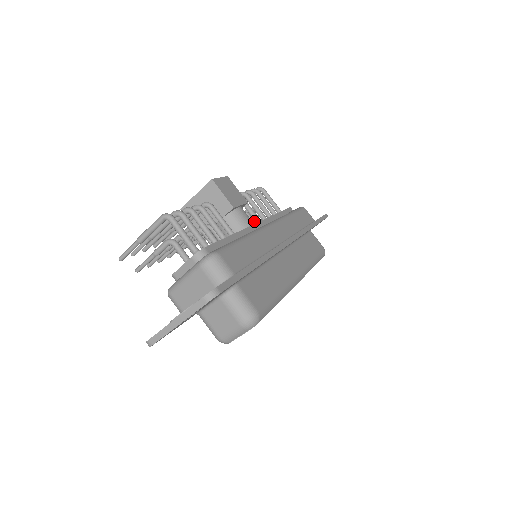
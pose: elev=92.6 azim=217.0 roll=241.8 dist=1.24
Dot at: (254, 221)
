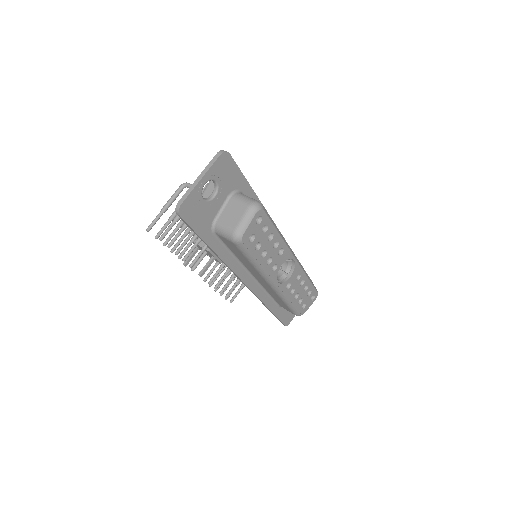
Dot at: occluded
